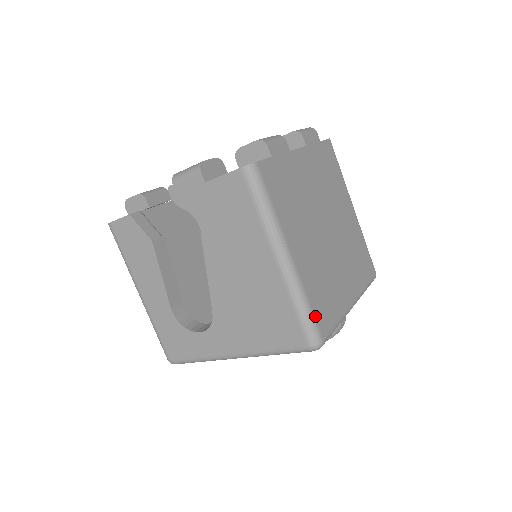
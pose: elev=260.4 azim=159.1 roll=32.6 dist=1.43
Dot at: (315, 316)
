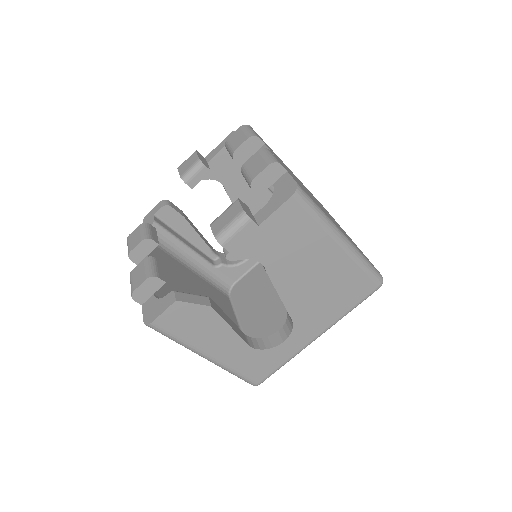
Dot at: (371, 264)
